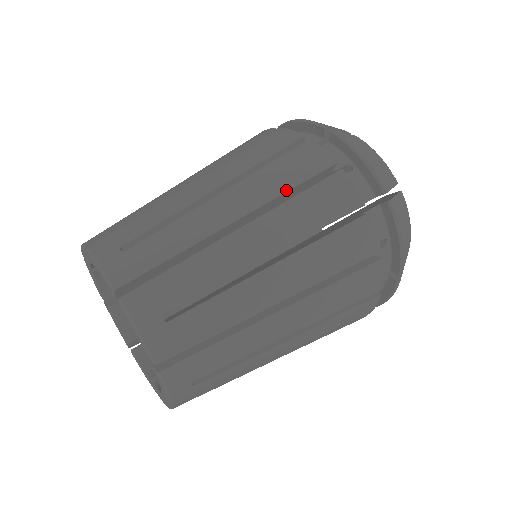
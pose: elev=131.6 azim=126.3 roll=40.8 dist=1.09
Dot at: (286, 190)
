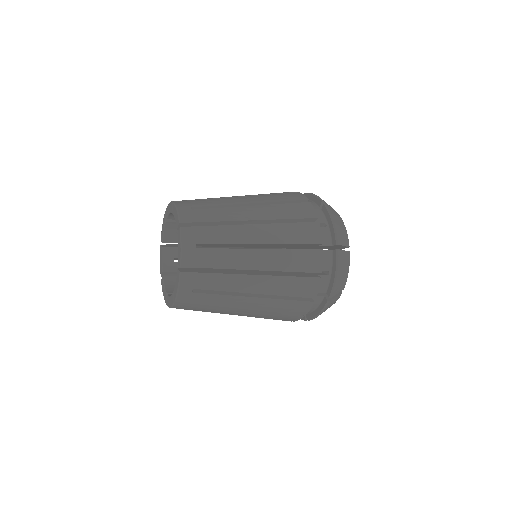
Dot at: (285, 218)
